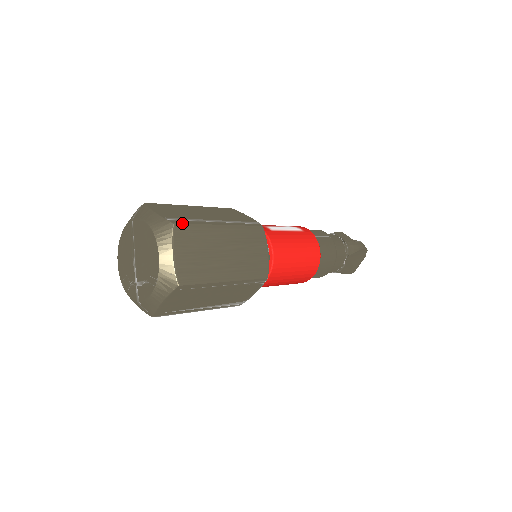
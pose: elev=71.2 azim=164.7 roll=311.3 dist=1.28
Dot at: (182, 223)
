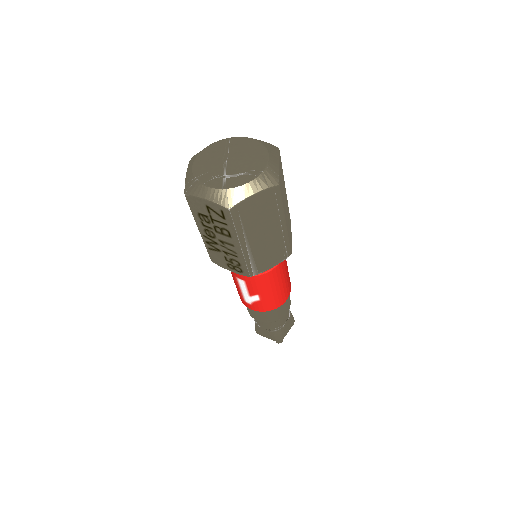
Dot at: occluded
